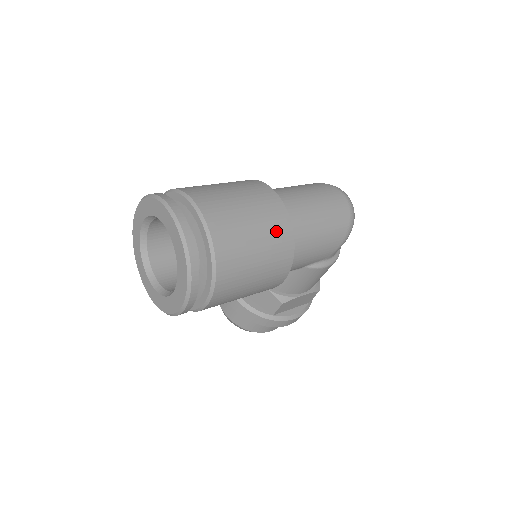
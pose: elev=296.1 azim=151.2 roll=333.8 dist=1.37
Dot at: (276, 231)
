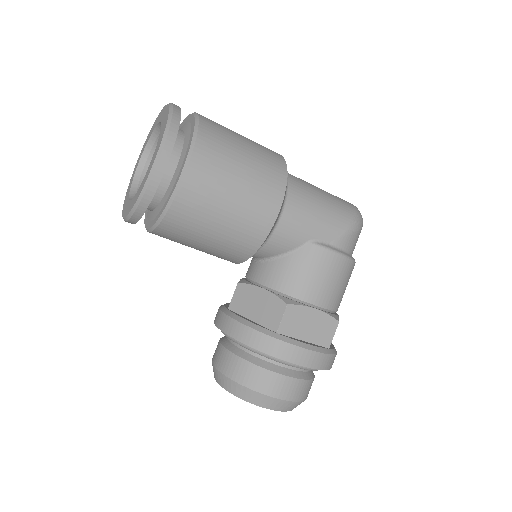
Dot at: (267, 151)
